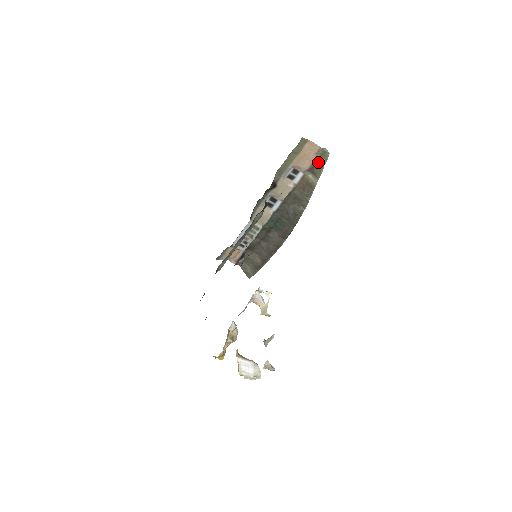
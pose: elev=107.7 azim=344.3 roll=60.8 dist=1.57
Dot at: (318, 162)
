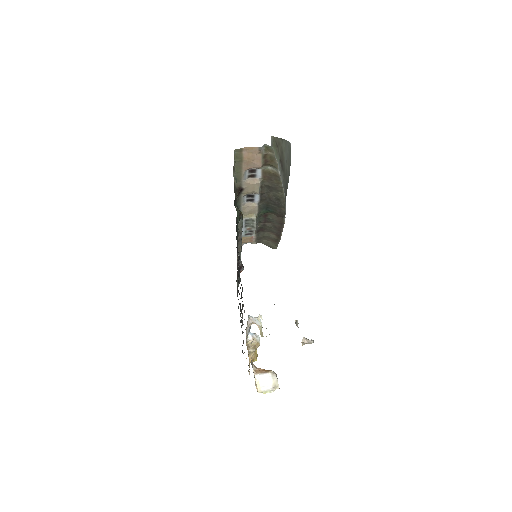
Dot at: (267, 156)
